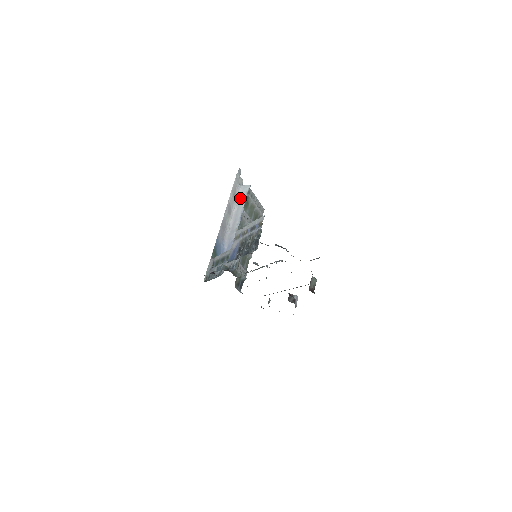
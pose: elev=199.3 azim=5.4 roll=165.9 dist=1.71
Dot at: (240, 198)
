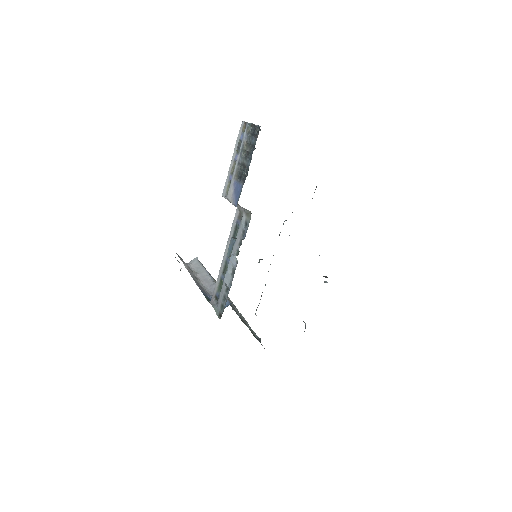
Dot at: (195, 268)
